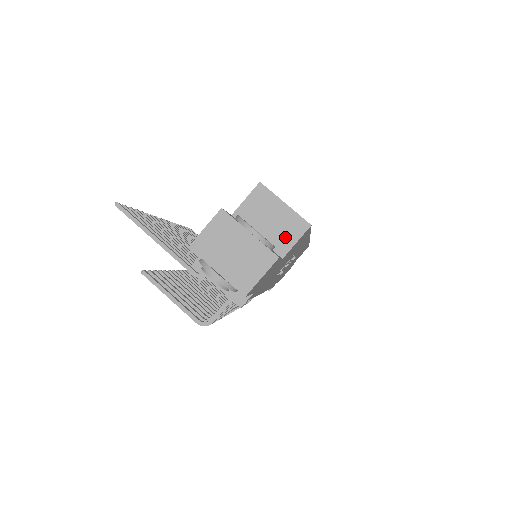
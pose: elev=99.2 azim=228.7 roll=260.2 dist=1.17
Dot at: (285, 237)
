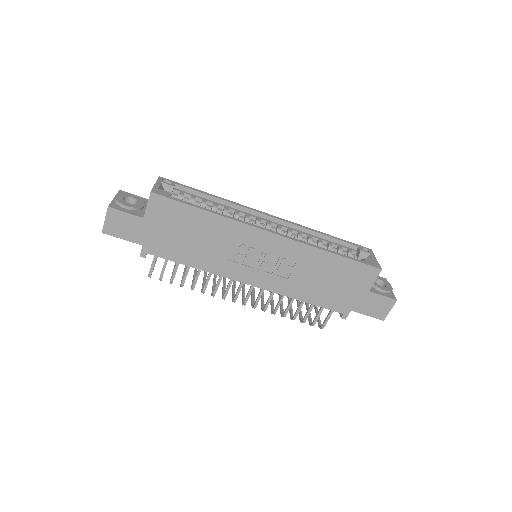
Dot at: occluded
